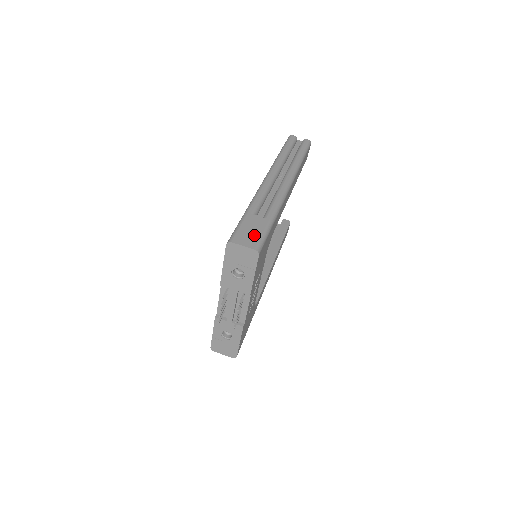
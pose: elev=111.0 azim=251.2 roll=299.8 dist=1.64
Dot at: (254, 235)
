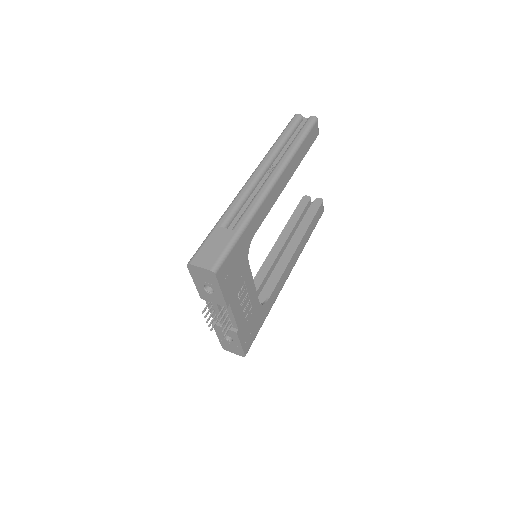
Dot at: (214, 253)
